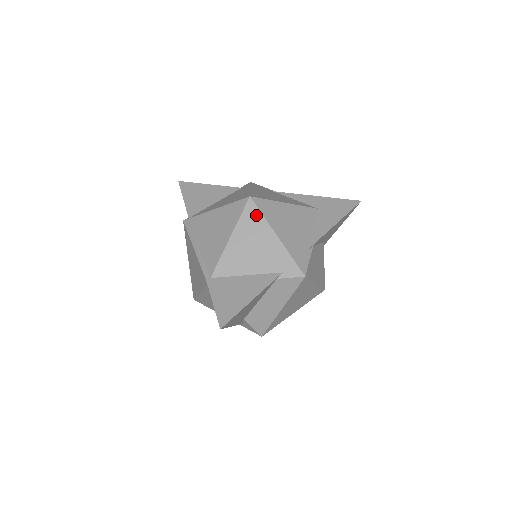
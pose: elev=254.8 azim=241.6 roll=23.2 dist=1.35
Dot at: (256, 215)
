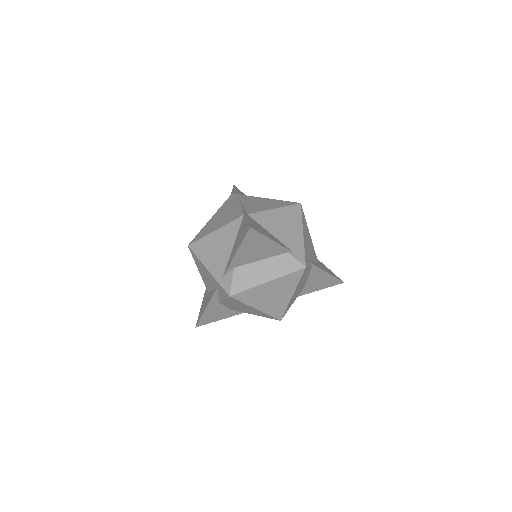
Dot at: (298, 213)
